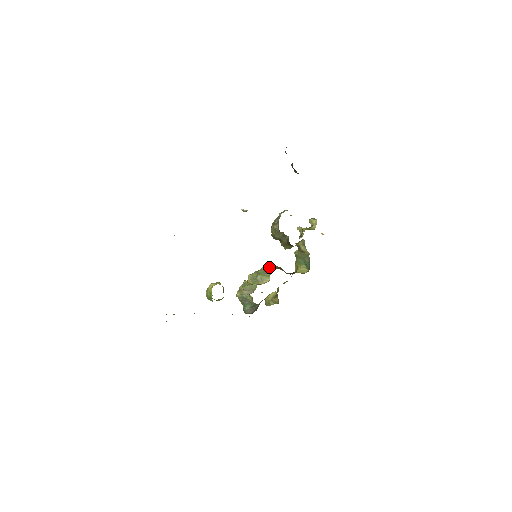
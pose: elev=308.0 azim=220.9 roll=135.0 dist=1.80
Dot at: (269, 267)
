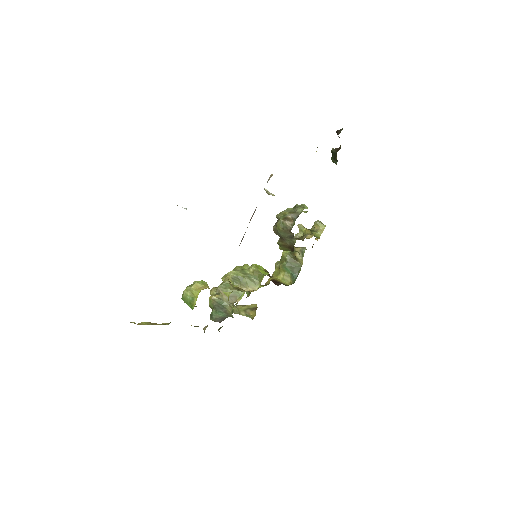
Dot at: (261, 272)
